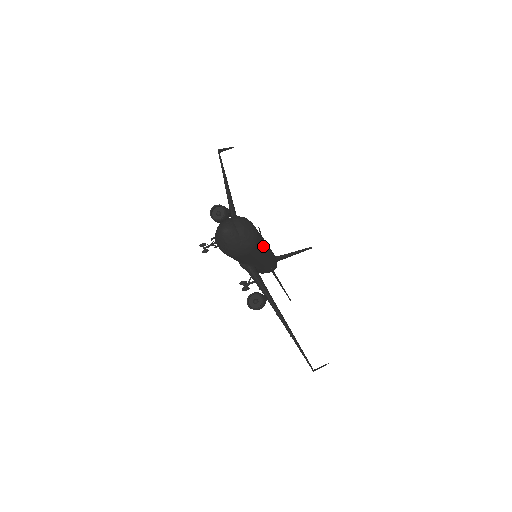
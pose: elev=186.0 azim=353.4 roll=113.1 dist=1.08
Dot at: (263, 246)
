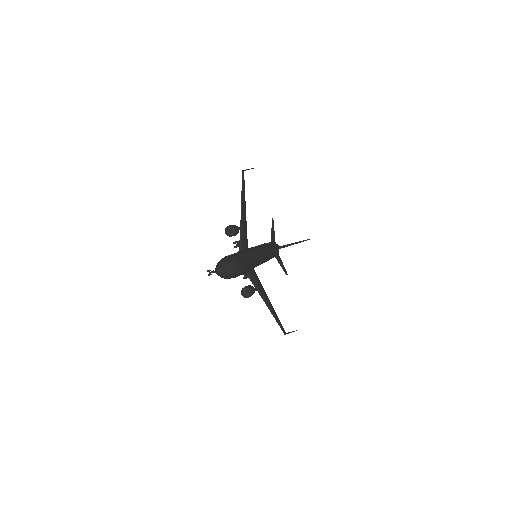
Dot at: (251, 265)
